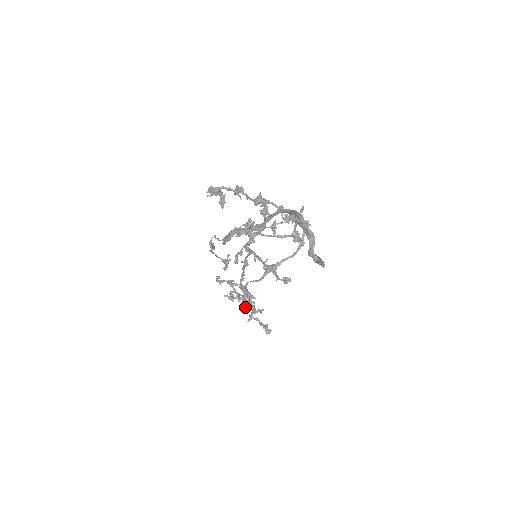
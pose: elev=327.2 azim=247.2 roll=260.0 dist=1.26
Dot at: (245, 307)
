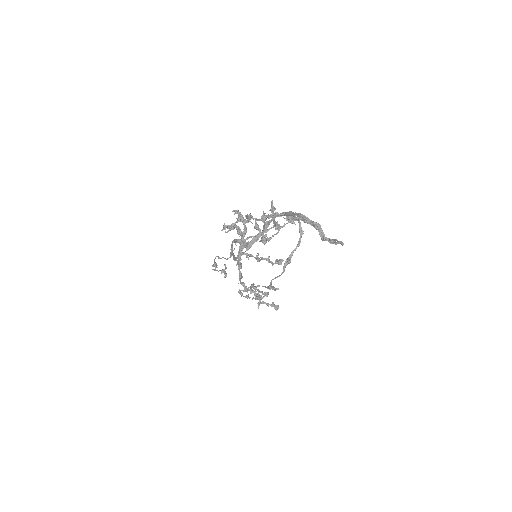
Dot at: (249, 298)
